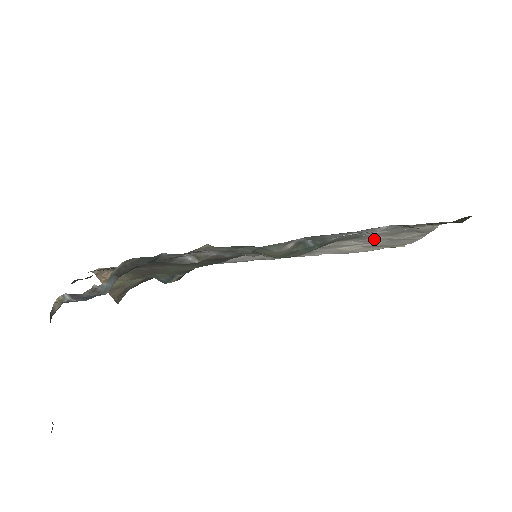
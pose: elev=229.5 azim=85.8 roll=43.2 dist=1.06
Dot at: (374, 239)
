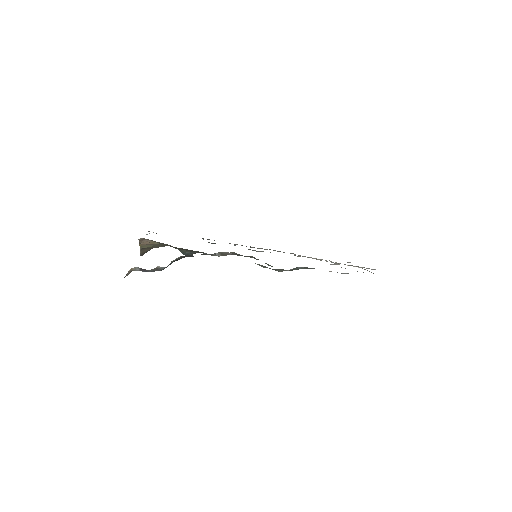
Dot at: (335, 263)
